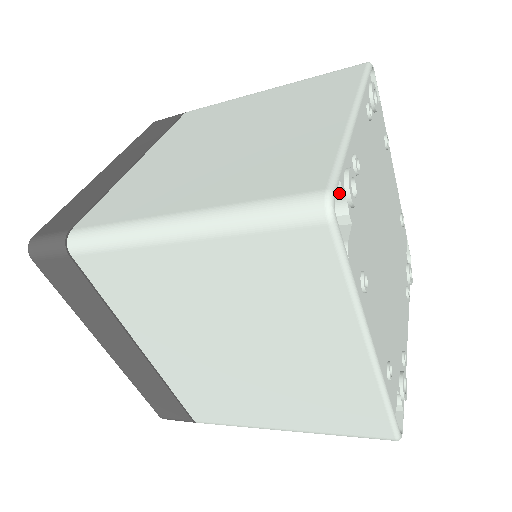
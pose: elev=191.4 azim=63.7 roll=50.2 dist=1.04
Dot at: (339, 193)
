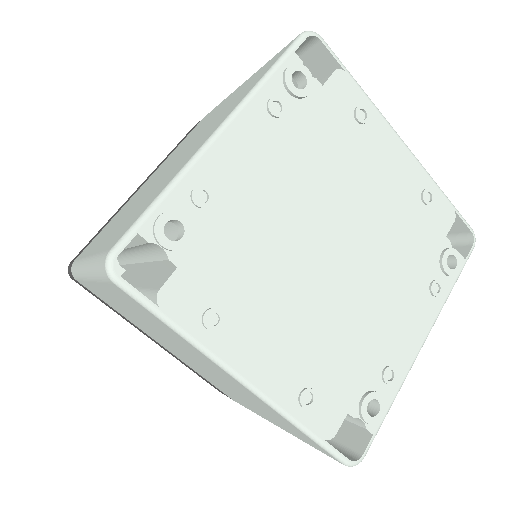
Dot at: (148, 243)
